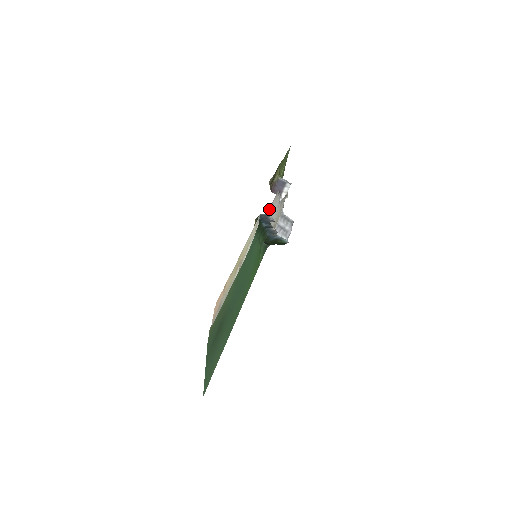
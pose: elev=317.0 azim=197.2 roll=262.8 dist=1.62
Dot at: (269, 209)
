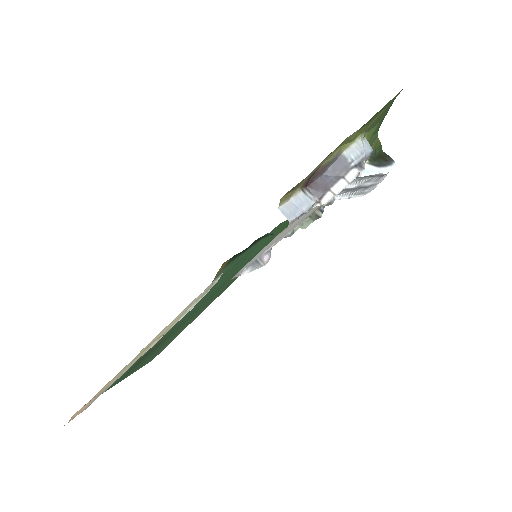
Dot at: occluded
